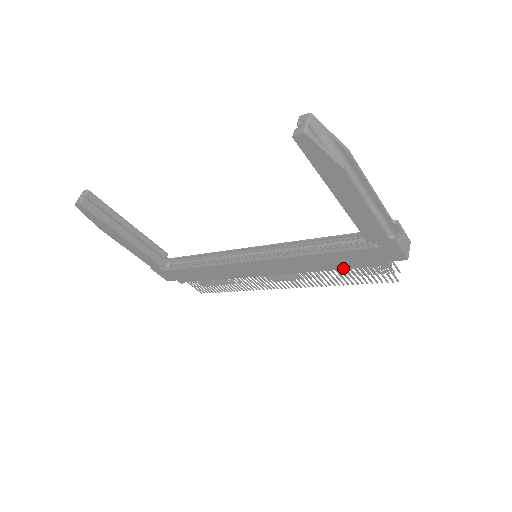
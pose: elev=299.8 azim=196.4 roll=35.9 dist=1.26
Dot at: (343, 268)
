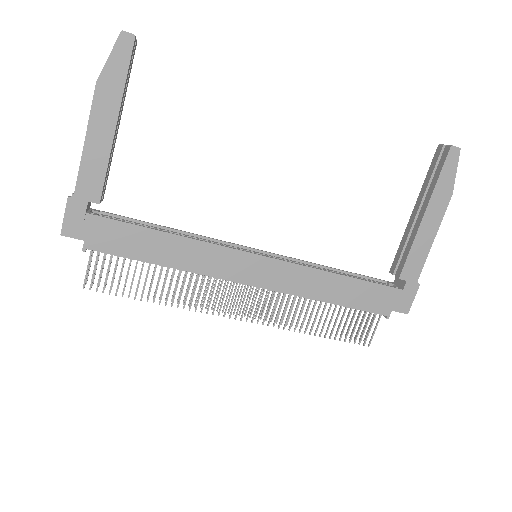
Dot at: (347, 305)
